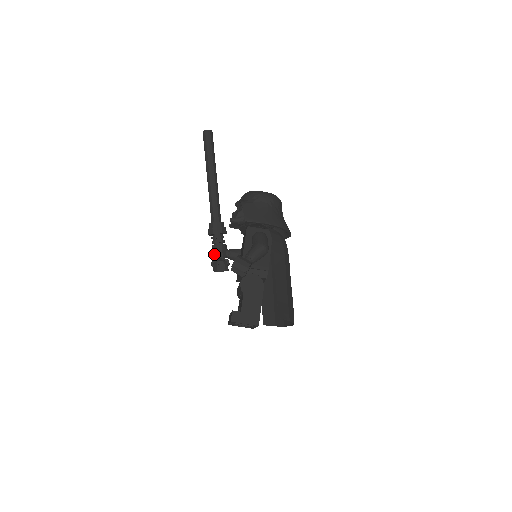
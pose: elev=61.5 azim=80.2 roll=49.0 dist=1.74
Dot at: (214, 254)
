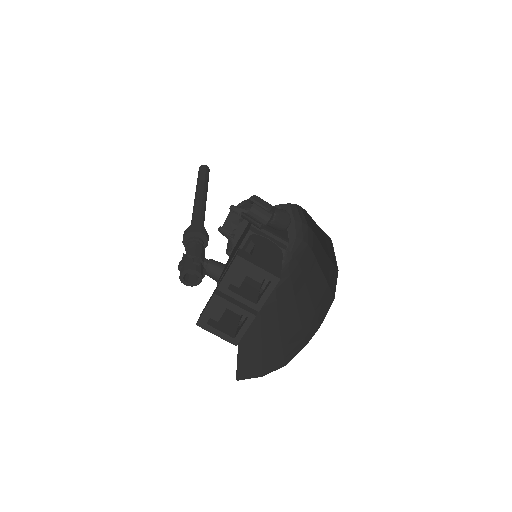
Dot at: (189, 251)
